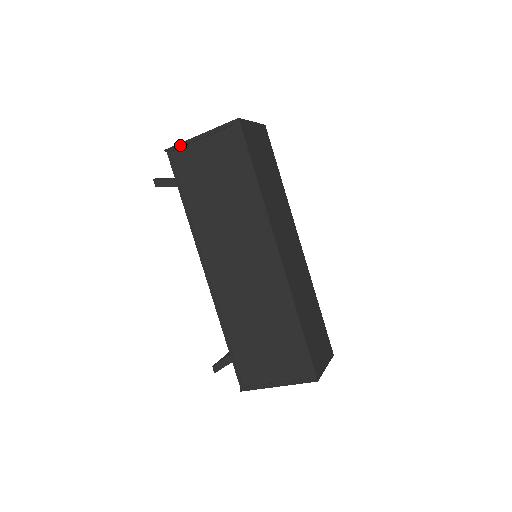
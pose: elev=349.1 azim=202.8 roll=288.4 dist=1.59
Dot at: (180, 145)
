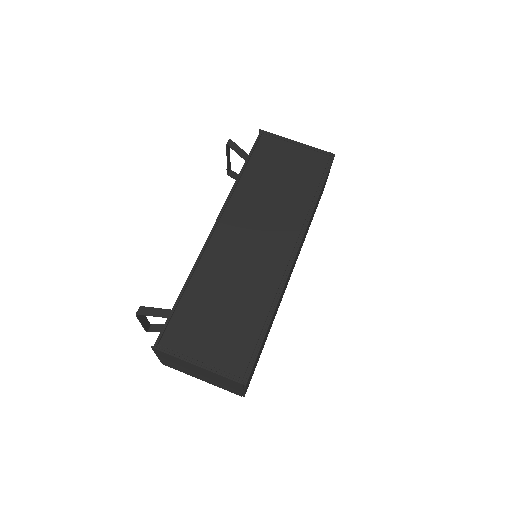
Dot at: (276, 136)
